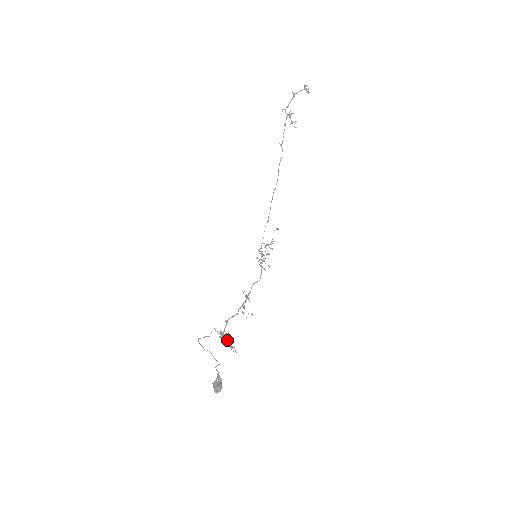
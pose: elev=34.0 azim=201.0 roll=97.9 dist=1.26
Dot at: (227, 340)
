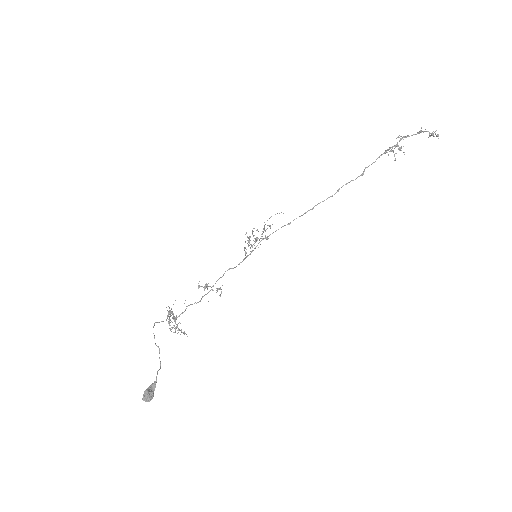
Dot at: (175, 327)
